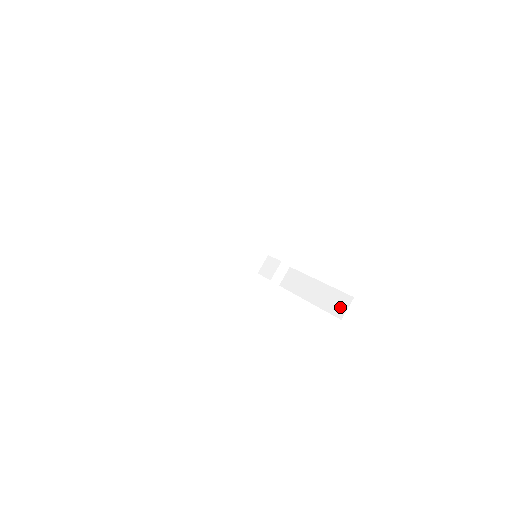
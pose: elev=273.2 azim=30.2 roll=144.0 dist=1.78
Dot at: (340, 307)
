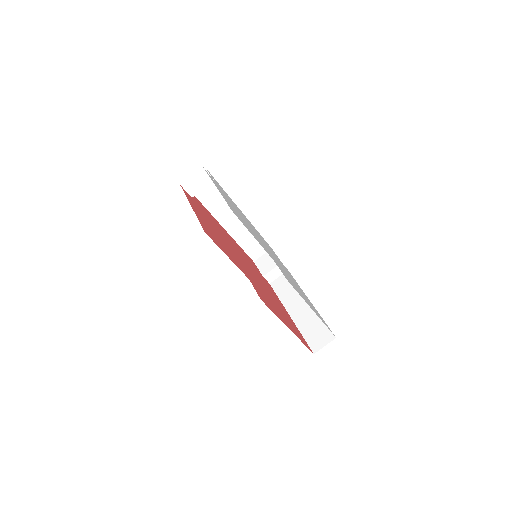
Dot at: (318, 340)
